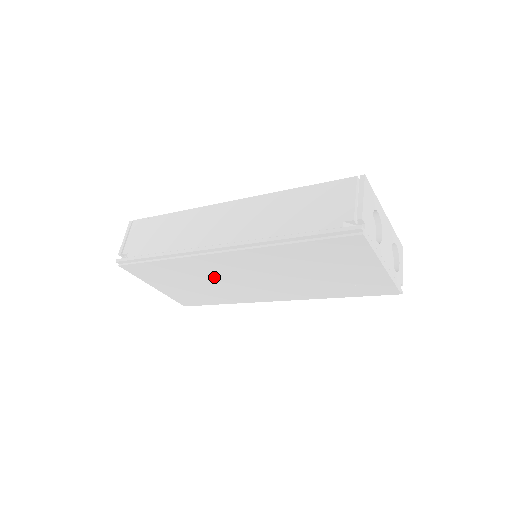
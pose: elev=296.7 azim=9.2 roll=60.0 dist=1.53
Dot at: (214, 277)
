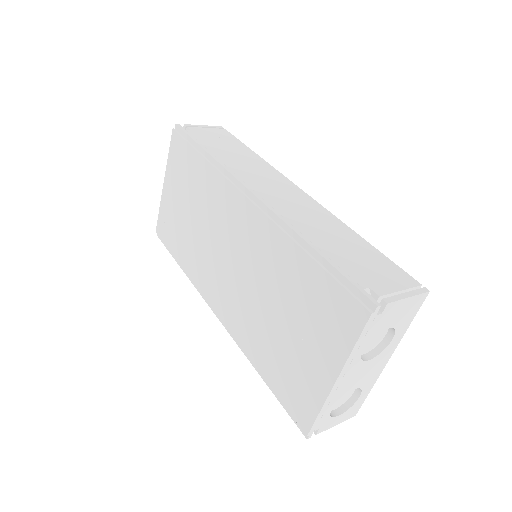
Dot at: (210, 223)
